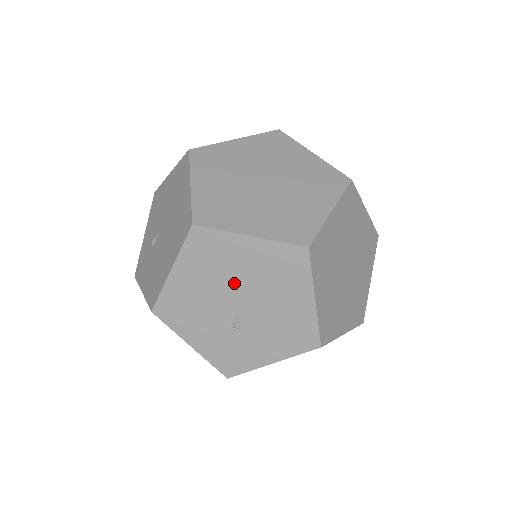
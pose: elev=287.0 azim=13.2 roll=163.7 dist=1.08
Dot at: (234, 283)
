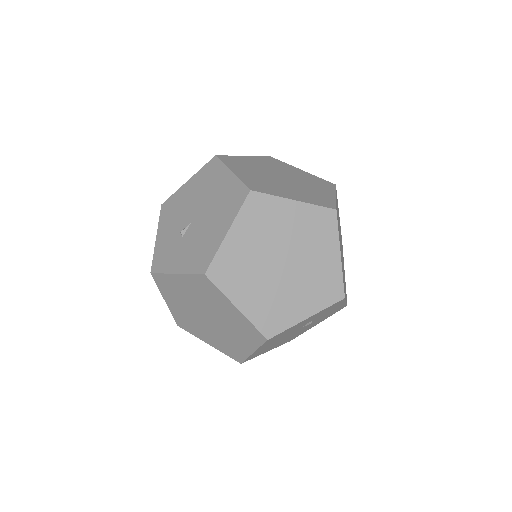
Dot at: (204, 201)
